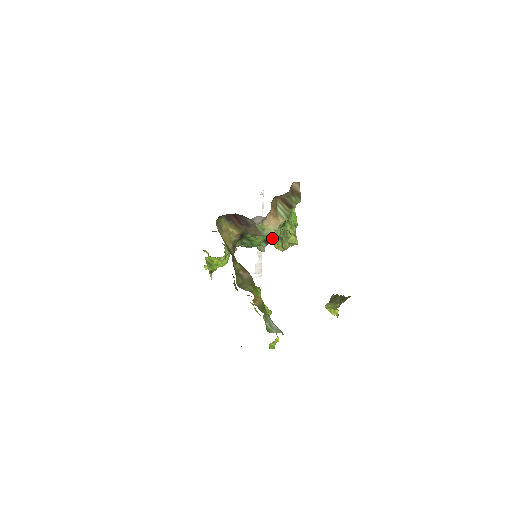
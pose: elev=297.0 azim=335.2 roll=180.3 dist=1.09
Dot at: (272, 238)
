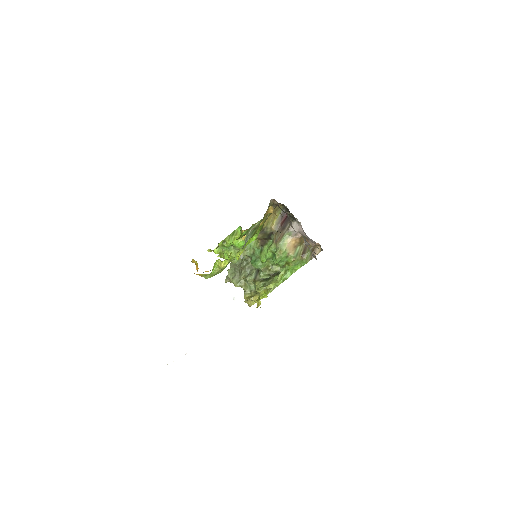
Dot at: (278, 253)
